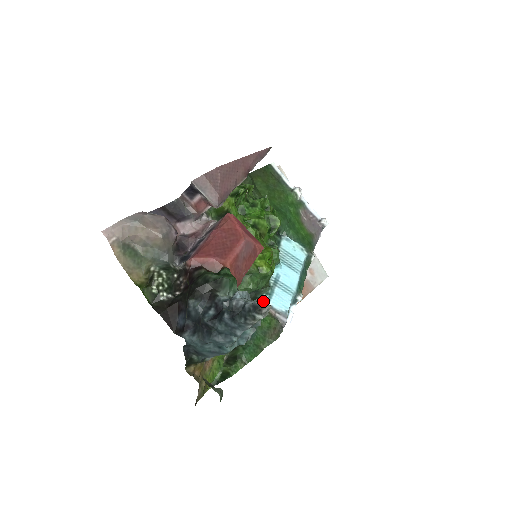
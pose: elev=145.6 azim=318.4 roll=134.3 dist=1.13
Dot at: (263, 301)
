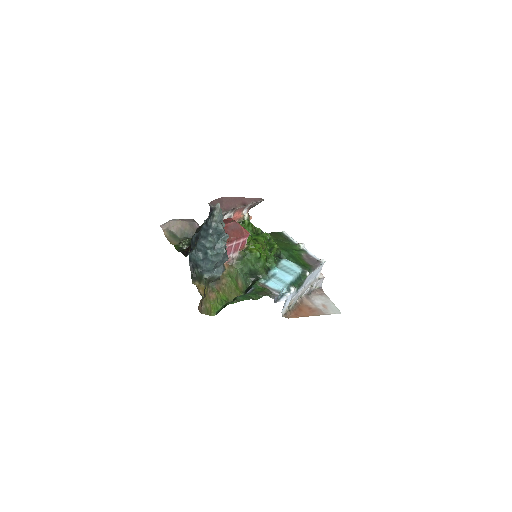
Dot at: (261, 282)
